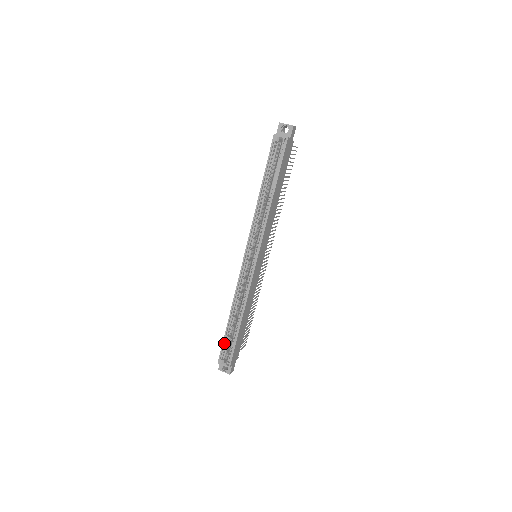
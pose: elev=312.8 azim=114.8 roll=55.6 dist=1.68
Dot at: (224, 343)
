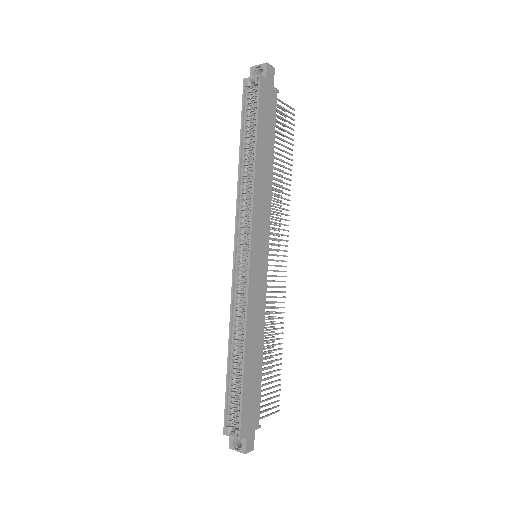
Dot at: (228, 398)
